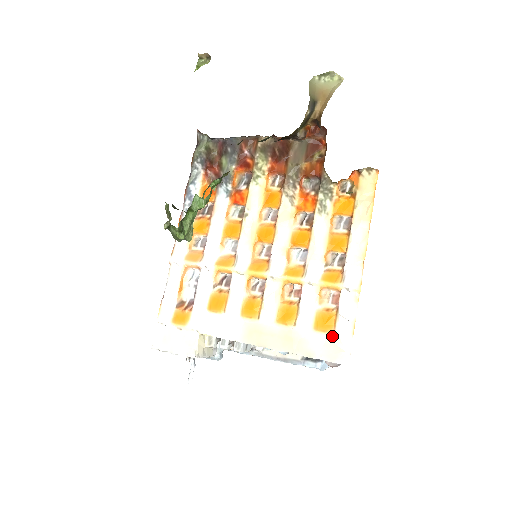
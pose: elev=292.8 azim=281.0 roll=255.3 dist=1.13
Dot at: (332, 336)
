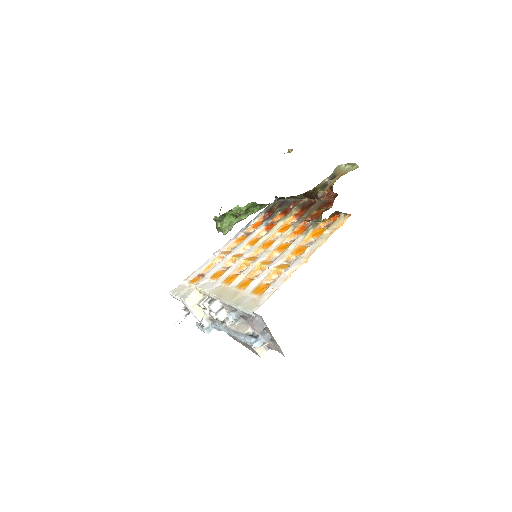
Dot at: (258, 297)
